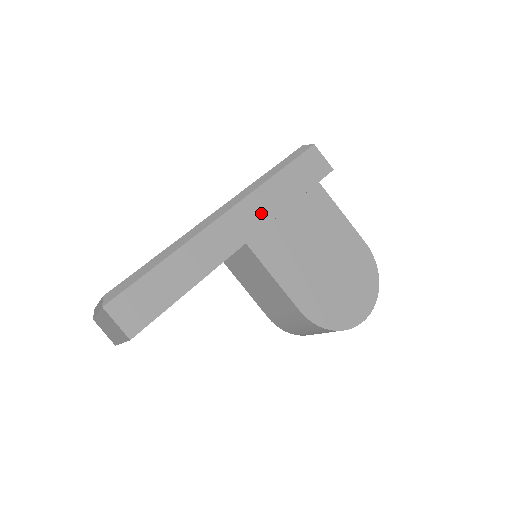
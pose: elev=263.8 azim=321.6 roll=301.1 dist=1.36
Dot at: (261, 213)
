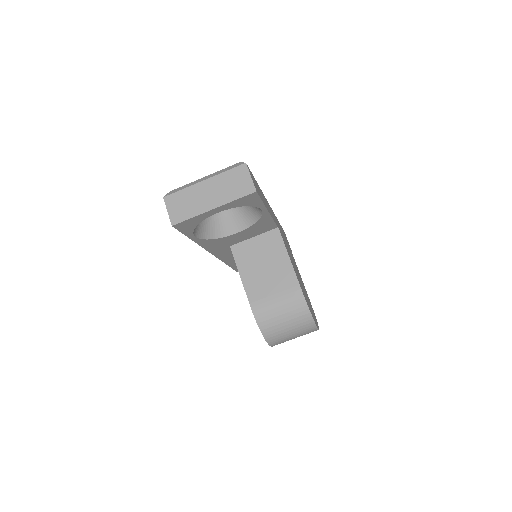
Dot at: occluded
